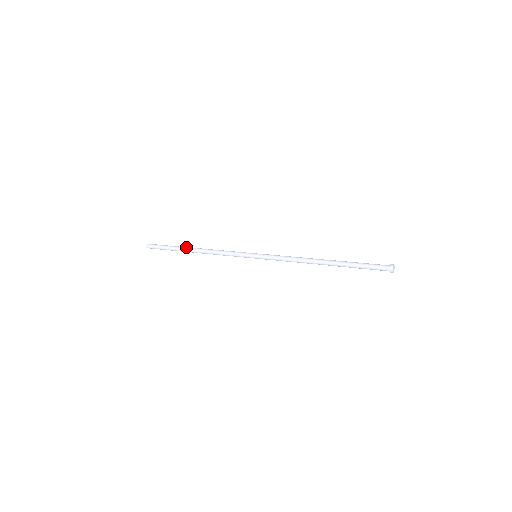
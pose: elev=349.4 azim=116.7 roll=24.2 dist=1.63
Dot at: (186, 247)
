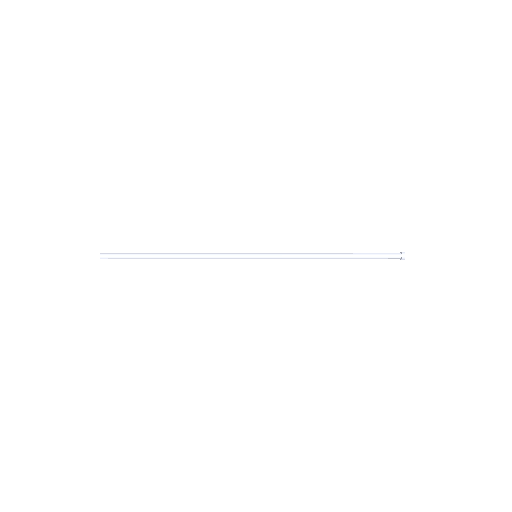
Dot at: (161, 253)
